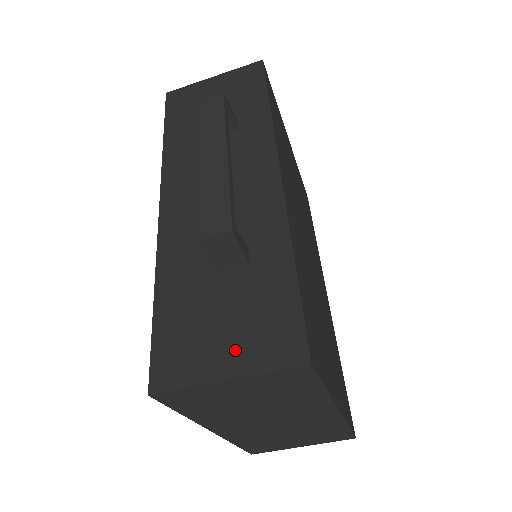
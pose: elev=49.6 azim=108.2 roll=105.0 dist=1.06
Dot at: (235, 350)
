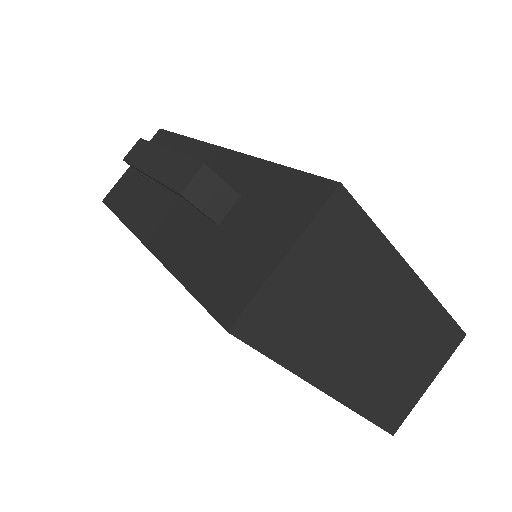
Dot at: (275, 237)
